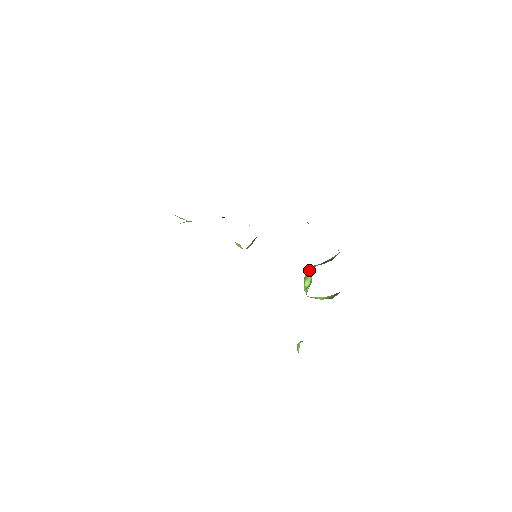
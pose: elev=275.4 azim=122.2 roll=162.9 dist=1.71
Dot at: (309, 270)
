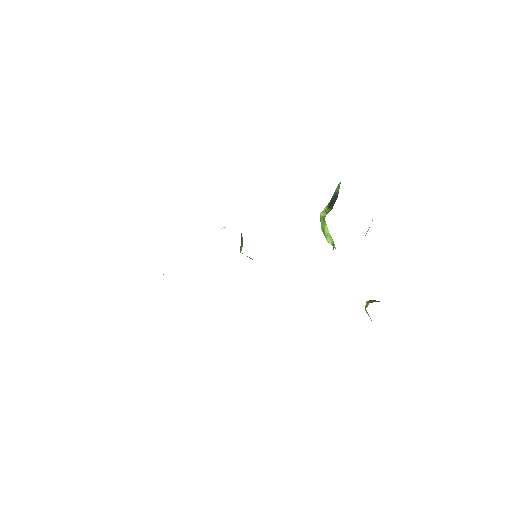
Dot at: (321, 221)
